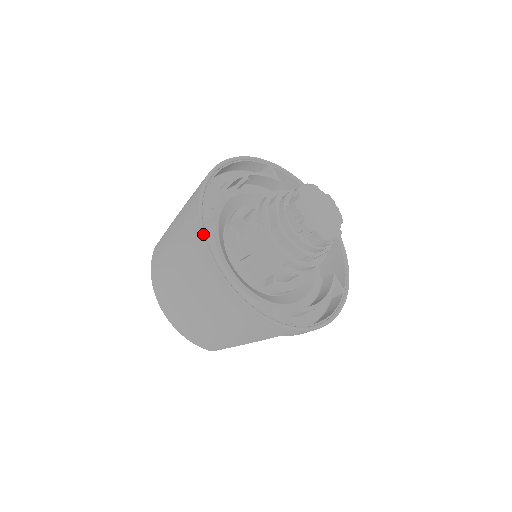
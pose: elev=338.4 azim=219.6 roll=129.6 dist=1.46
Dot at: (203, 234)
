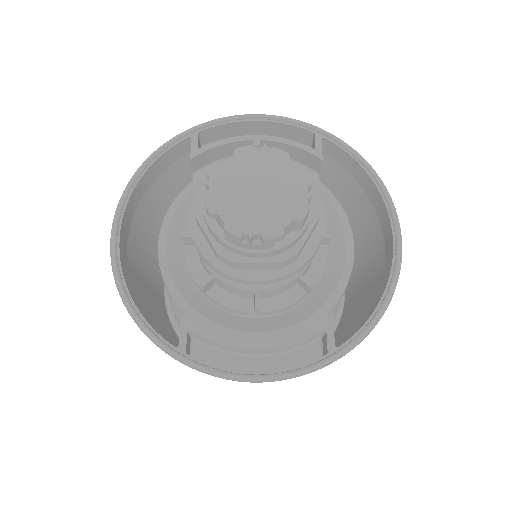
Dot at: (125, 191)
